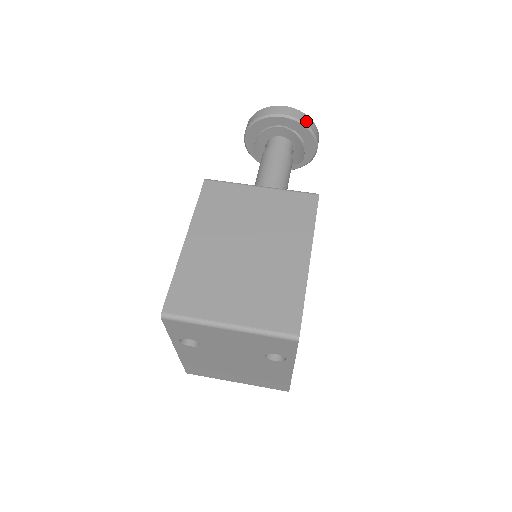
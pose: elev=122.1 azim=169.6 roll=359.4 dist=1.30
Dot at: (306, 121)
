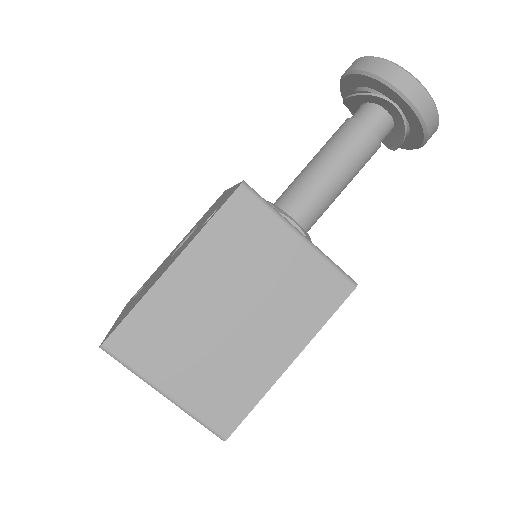
Dot at: (430, 122)
